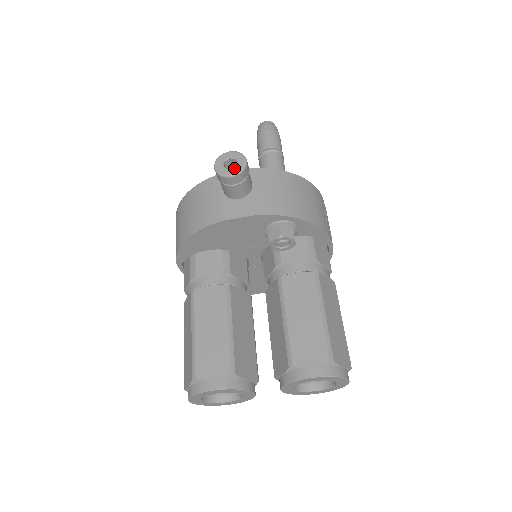
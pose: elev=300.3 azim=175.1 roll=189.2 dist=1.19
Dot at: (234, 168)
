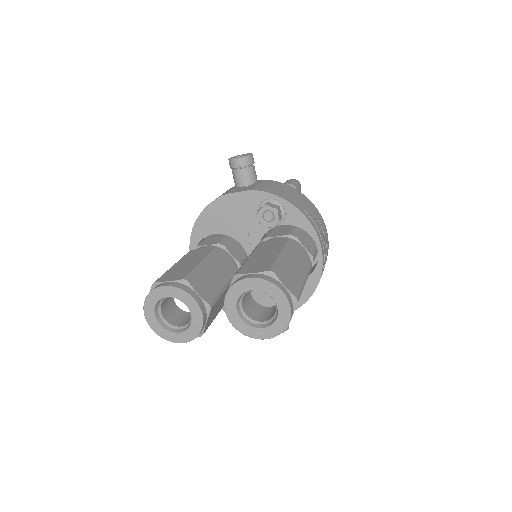
Dot at: (241, 156)
